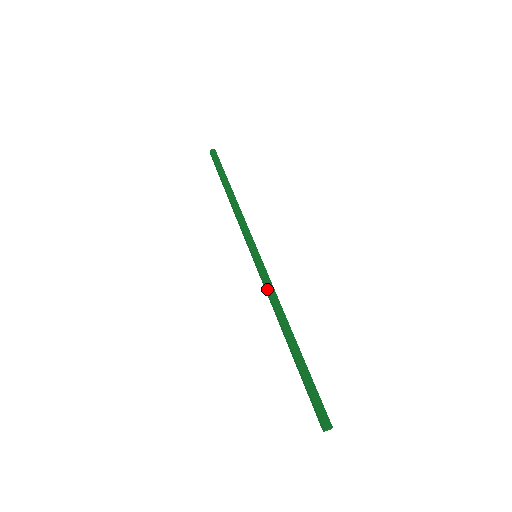
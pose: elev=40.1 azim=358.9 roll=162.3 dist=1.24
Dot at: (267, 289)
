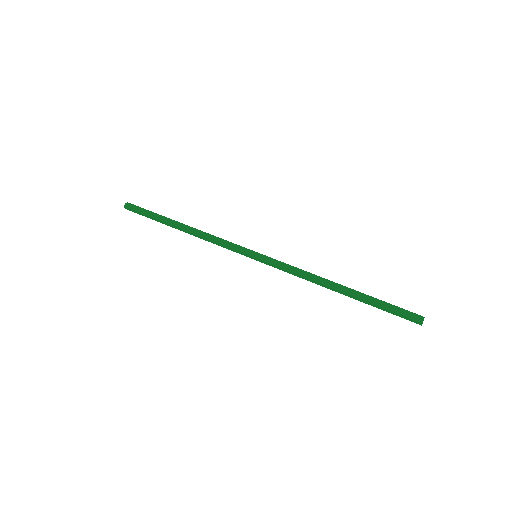
Dot at: (291, 271)
